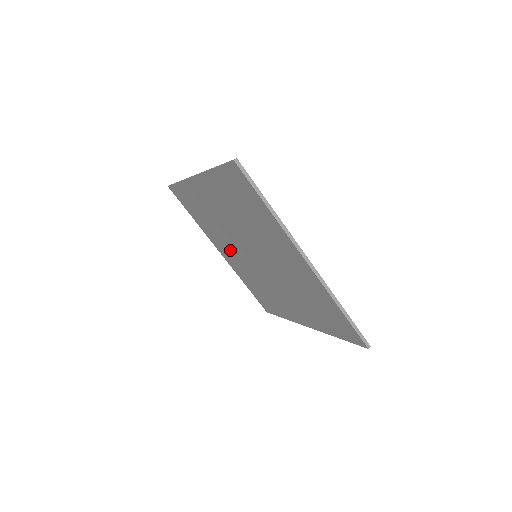
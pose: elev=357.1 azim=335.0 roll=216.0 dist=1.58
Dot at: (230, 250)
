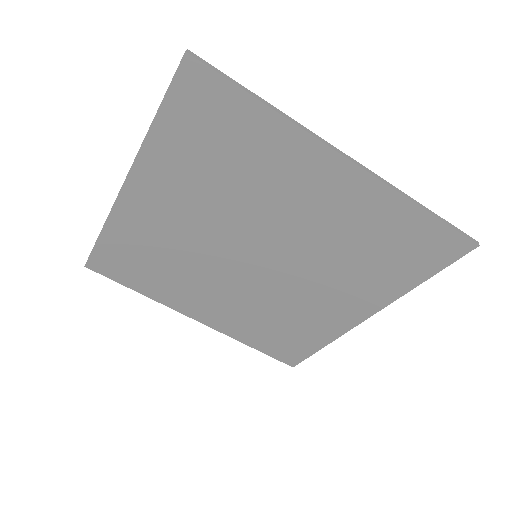
Dot at: (211, 293)
